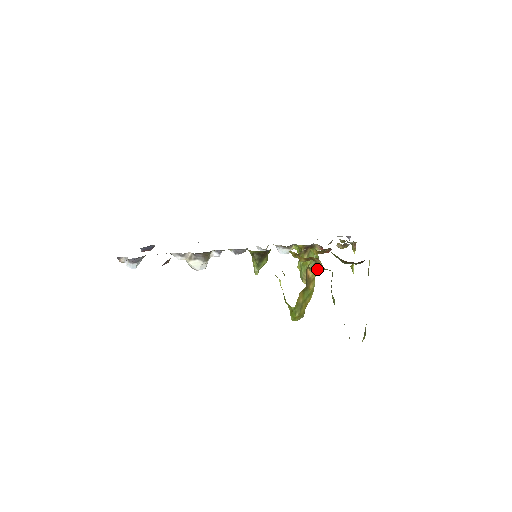
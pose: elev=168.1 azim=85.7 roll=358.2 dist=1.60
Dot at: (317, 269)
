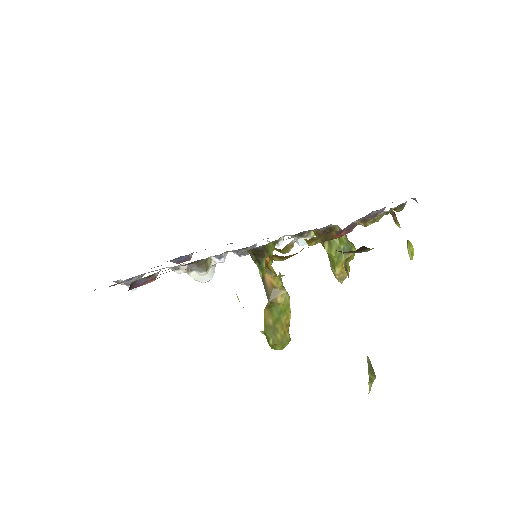
Dot at: occluded
